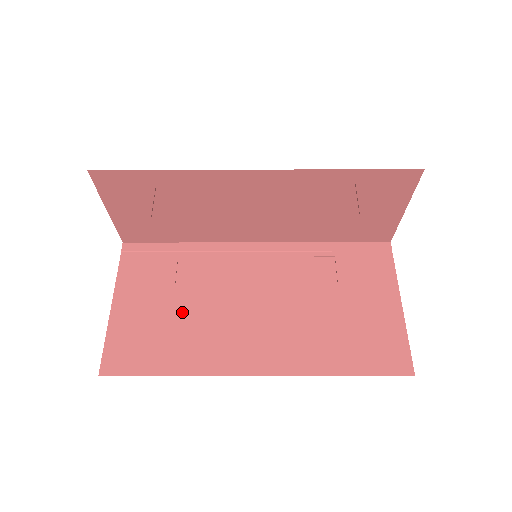
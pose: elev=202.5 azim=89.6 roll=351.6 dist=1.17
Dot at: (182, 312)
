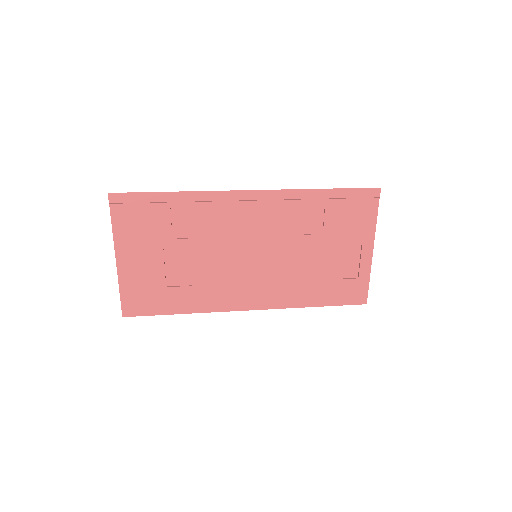
Dot at: (183, 264)
